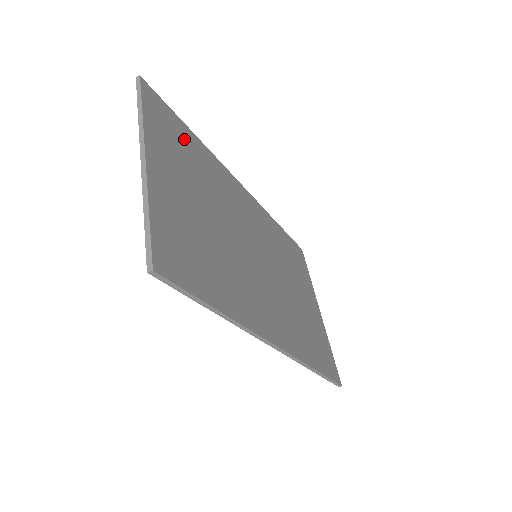
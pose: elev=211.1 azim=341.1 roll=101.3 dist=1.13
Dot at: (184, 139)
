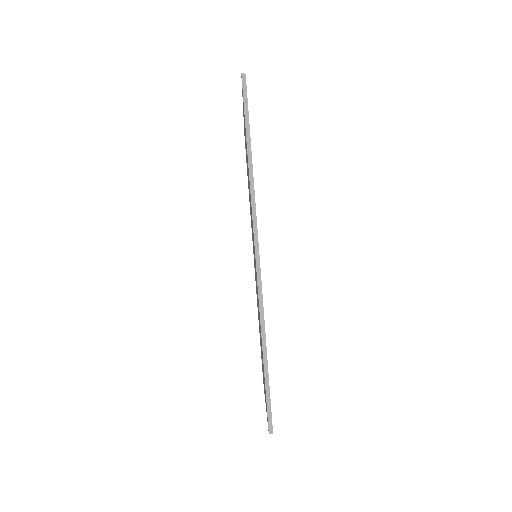
Dot at: occluded
